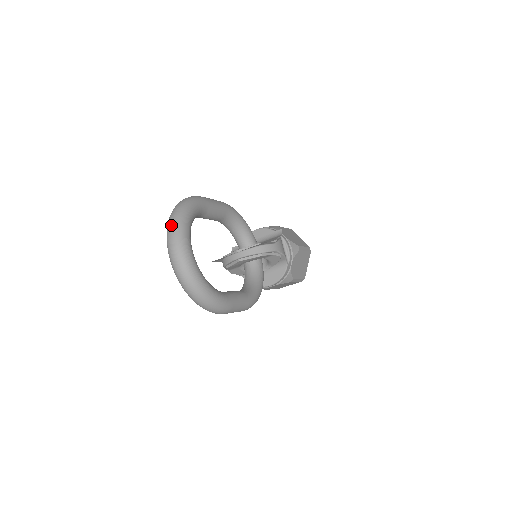
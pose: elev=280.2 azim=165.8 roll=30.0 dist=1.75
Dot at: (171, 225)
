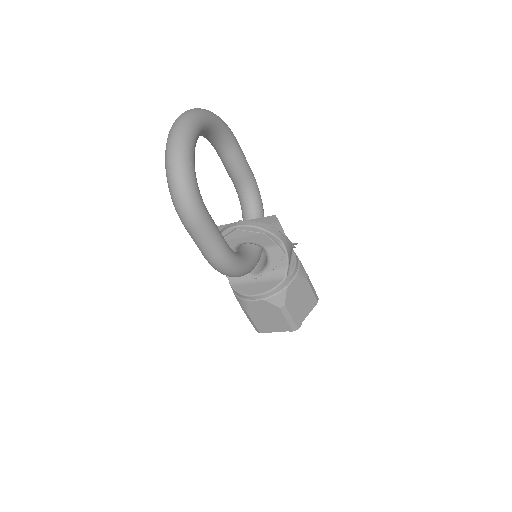
Dot at: occluded
